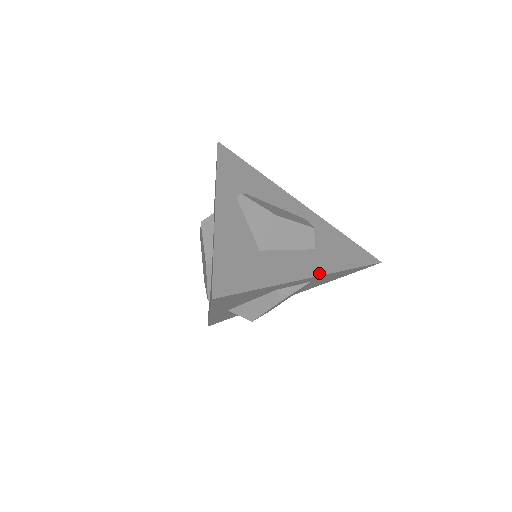
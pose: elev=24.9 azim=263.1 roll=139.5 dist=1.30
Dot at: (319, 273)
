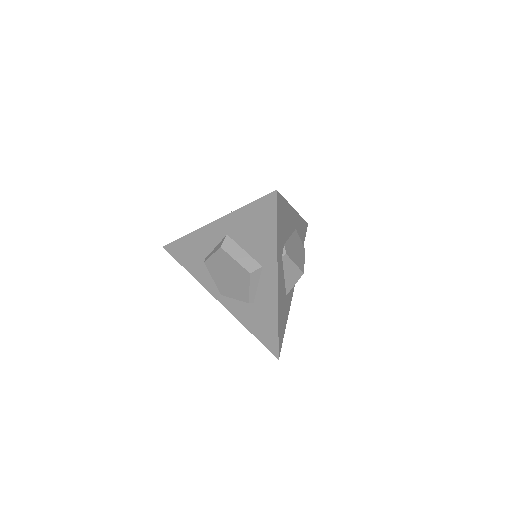
Dot at: occluded
